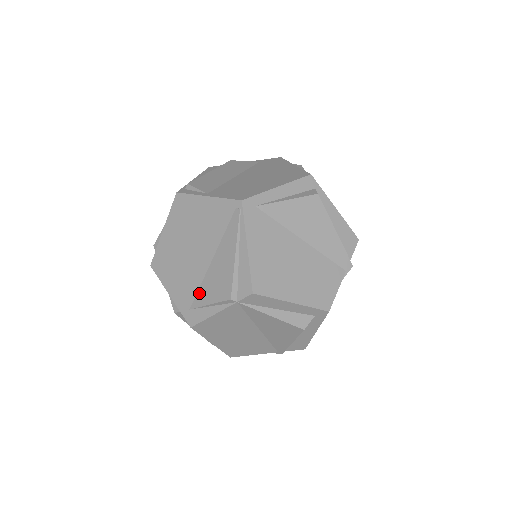
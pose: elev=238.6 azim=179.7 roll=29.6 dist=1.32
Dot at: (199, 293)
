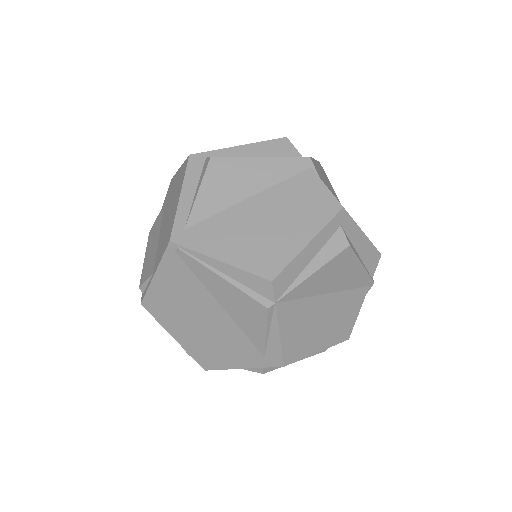
Dot at: (250, 338)
